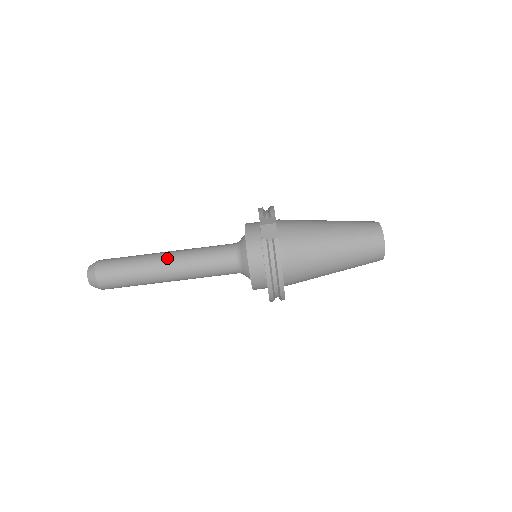
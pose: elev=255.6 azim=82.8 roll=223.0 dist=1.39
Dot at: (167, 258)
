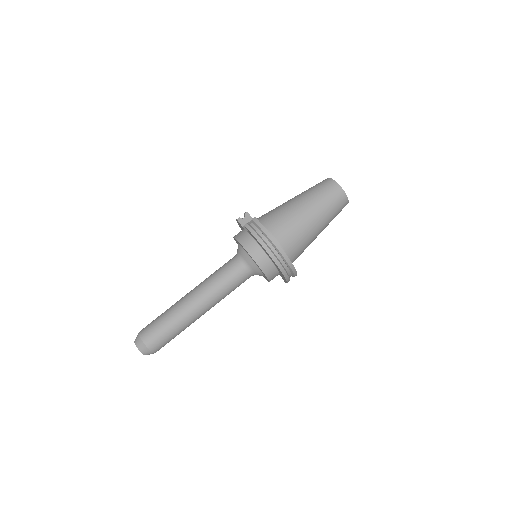
Dot at: (189, 294)
